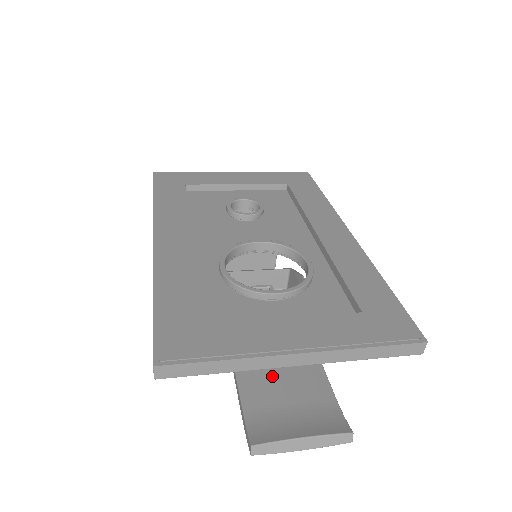
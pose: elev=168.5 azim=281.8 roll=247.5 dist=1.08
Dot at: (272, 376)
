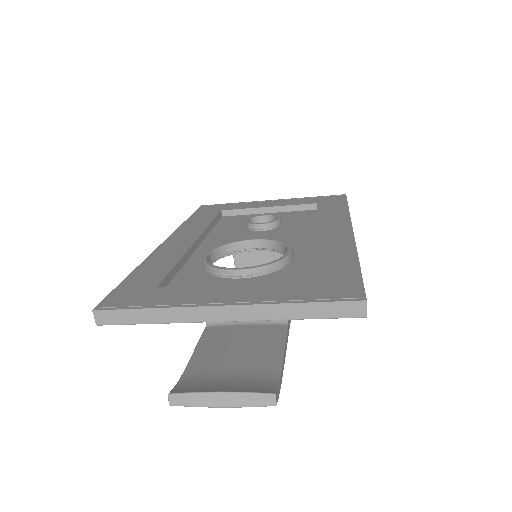
Dot at: (227, 349)
